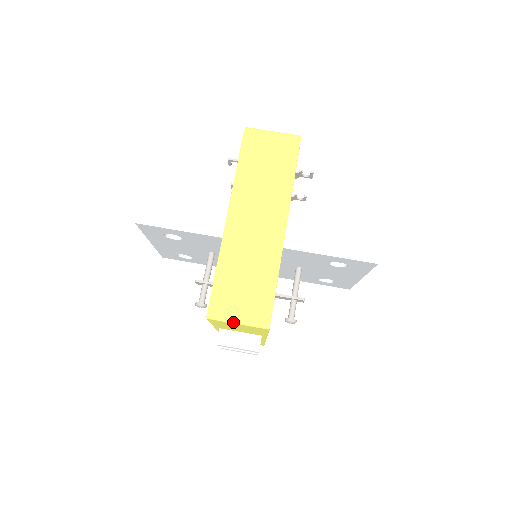
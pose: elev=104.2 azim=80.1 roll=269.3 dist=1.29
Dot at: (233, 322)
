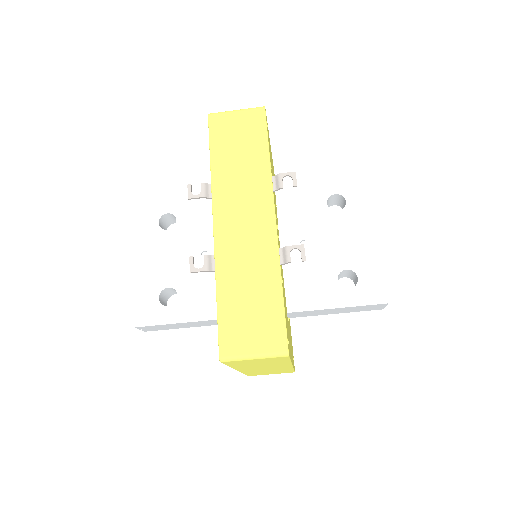
Dot at: occluded
